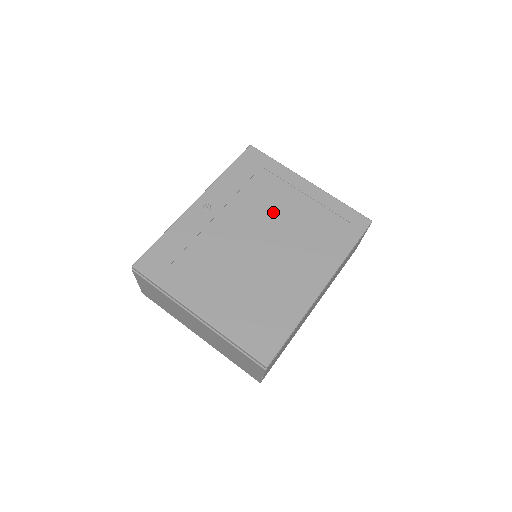
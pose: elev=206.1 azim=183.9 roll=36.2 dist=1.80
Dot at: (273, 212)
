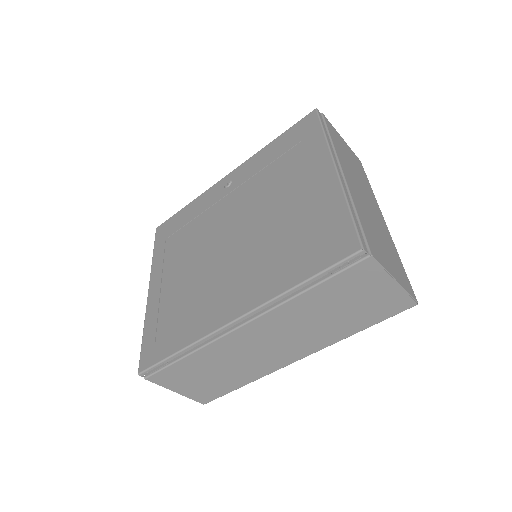
Dot at: (269, 202)
